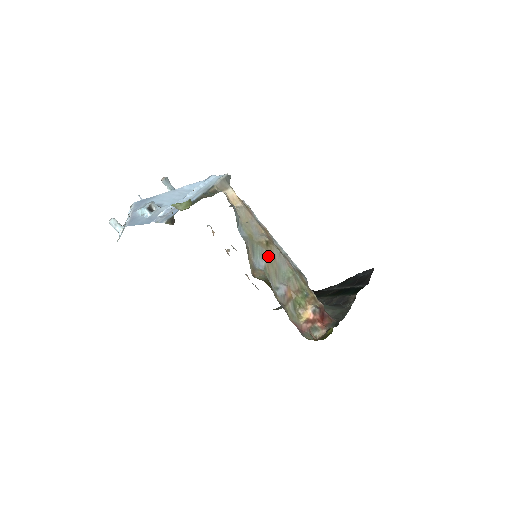
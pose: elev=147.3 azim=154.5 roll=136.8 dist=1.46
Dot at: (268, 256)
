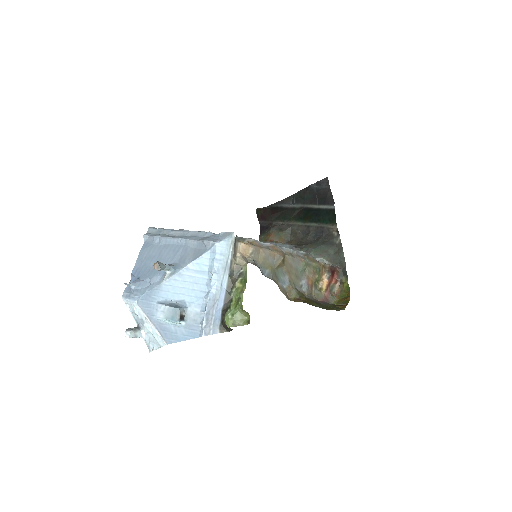
Dot at: (287, 270)
